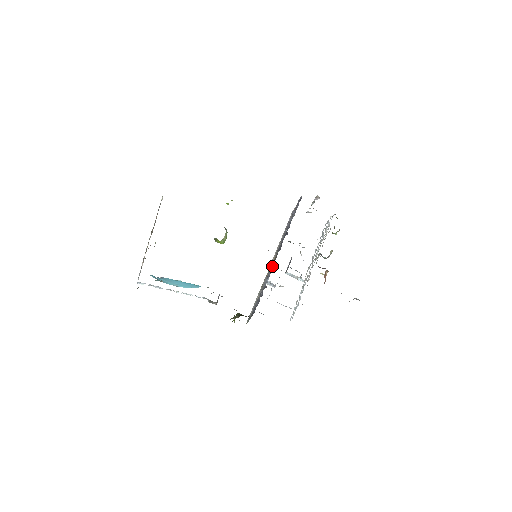
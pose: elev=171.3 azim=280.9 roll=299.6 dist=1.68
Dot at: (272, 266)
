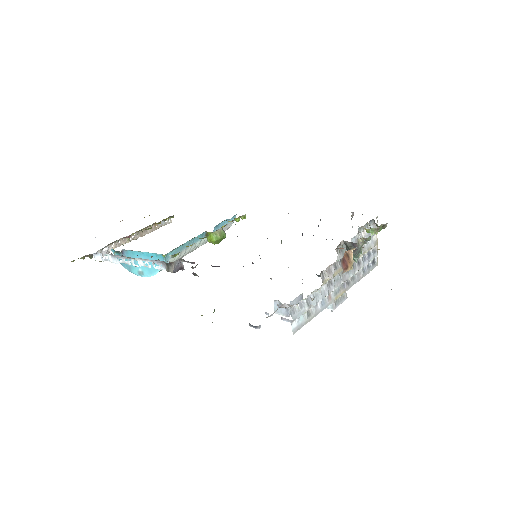
Dot at: occluded
